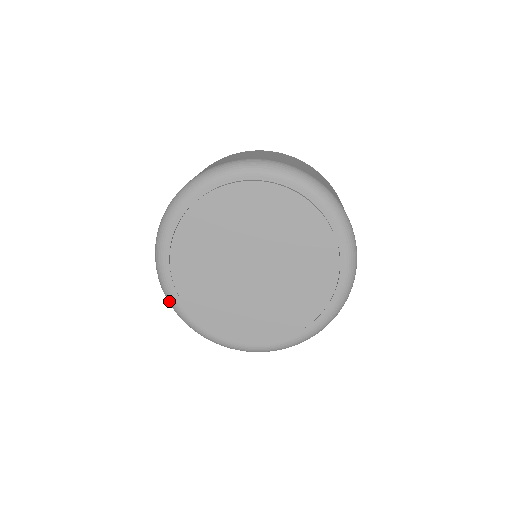
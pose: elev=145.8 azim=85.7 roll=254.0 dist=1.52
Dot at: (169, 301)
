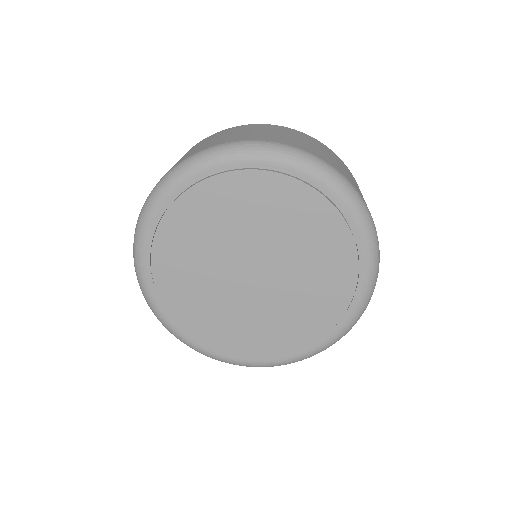
Dot at: (152, 310)
